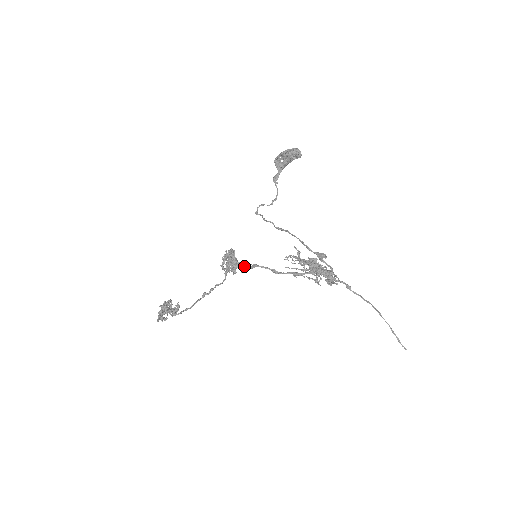
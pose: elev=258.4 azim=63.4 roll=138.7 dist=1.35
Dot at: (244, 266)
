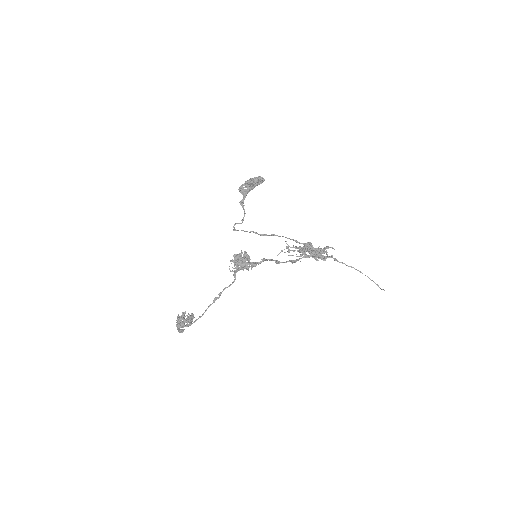
Dot at: (254, 263)
